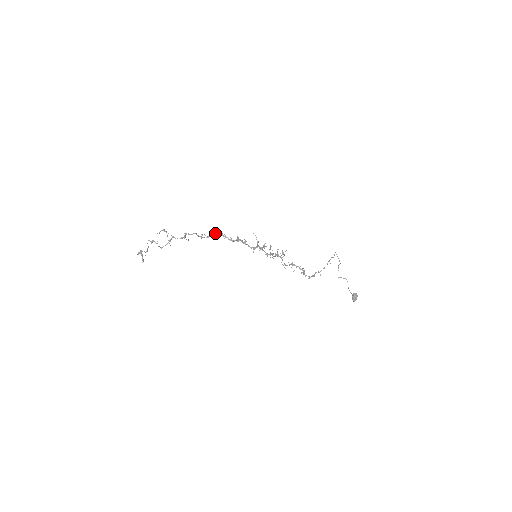
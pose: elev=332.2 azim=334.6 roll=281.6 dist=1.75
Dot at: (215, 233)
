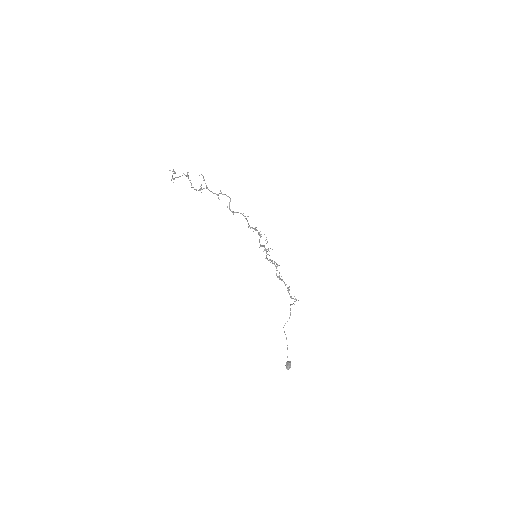
Dot at: occluded
